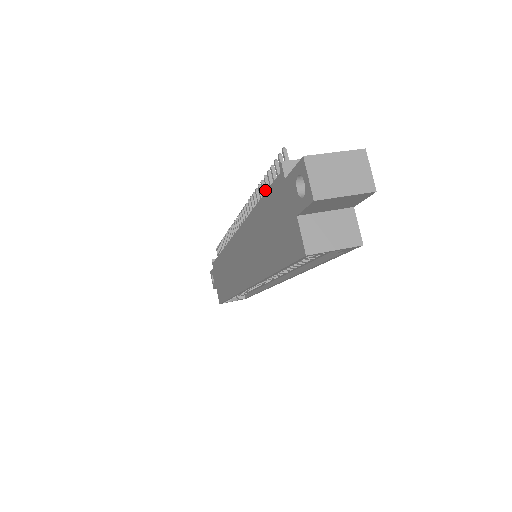
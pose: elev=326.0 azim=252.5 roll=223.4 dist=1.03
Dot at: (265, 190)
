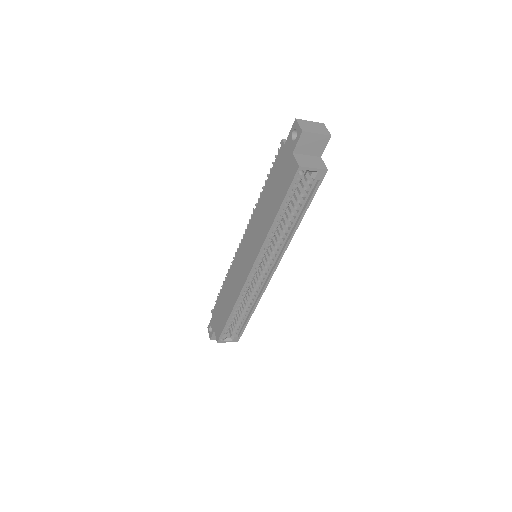
Dot at: occluded
